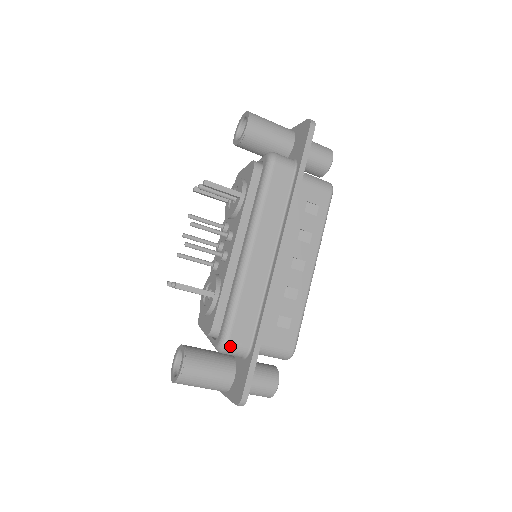
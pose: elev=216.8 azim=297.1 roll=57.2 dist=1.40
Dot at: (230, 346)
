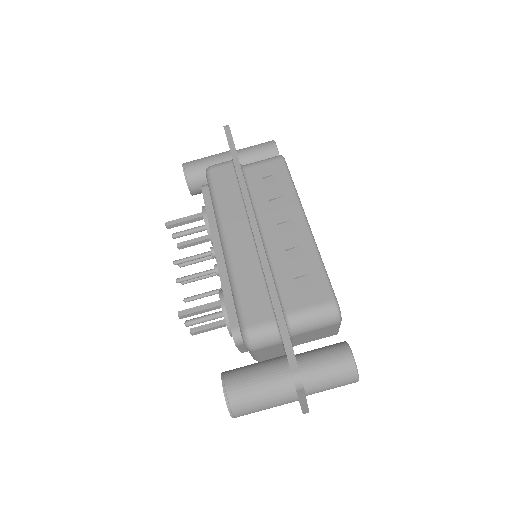
Dot at: (252, 332)
